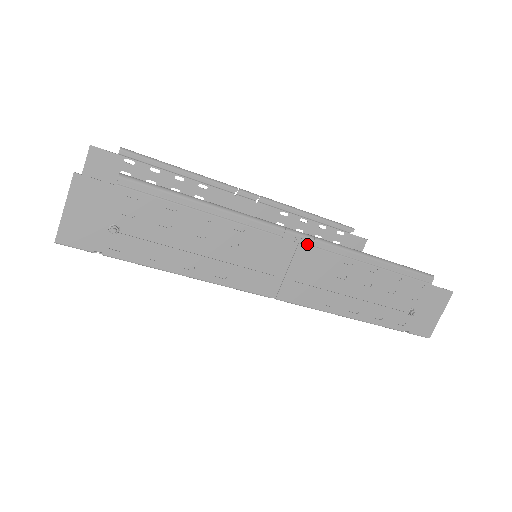
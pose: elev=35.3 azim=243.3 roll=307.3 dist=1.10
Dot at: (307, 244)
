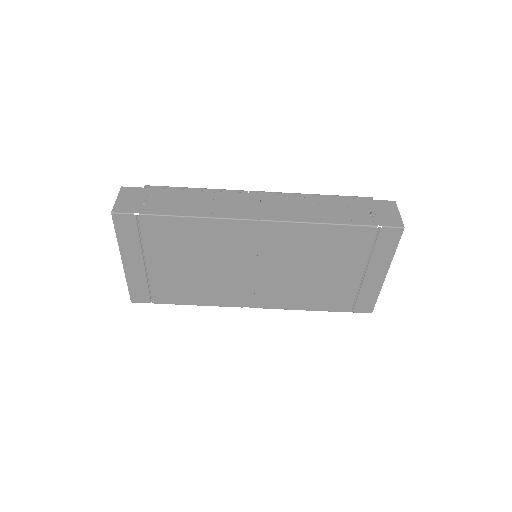
Dot at: (267, 194)
